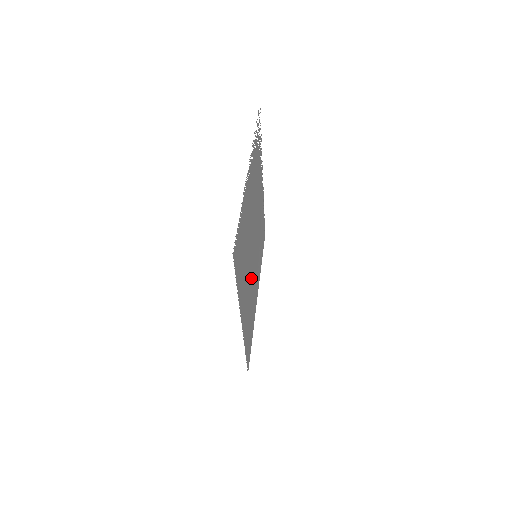
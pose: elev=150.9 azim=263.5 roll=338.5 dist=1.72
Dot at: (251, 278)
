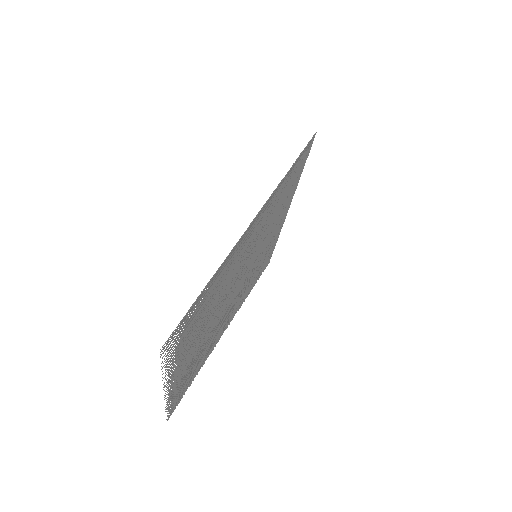
Dot at: (243, 286)
